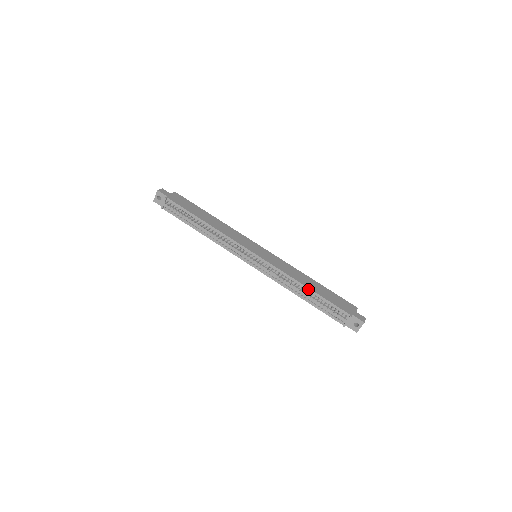
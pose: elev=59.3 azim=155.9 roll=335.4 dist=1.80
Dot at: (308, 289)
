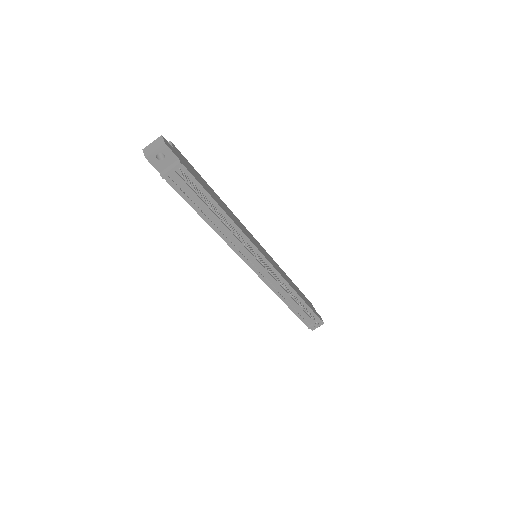
Dot at: (299, 297)
